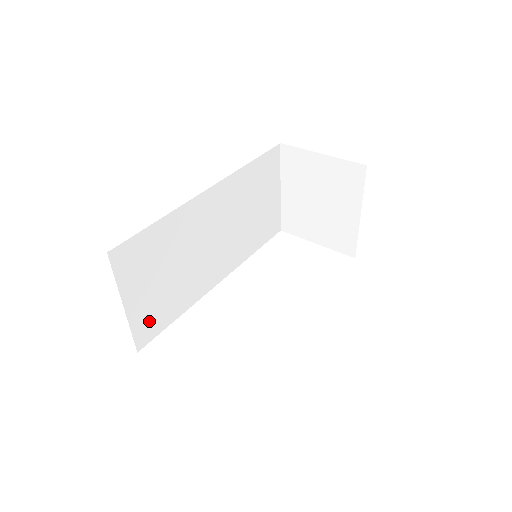
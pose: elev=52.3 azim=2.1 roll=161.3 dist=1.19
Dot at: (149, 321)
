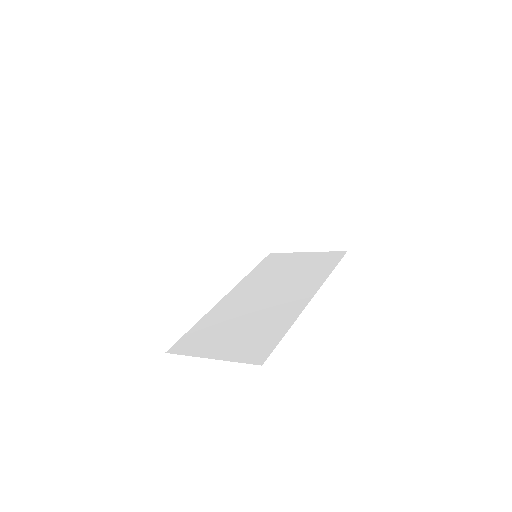
Dot at: occluded
